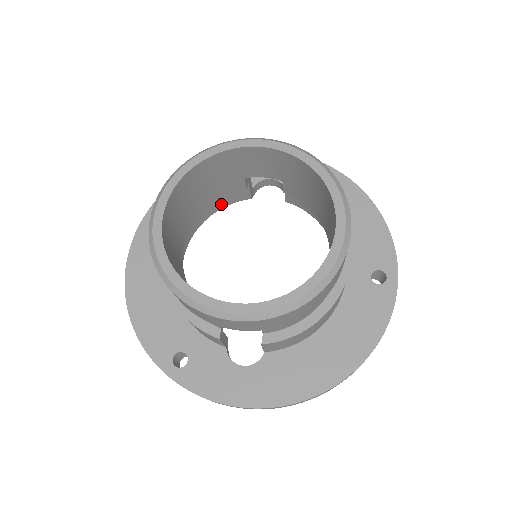
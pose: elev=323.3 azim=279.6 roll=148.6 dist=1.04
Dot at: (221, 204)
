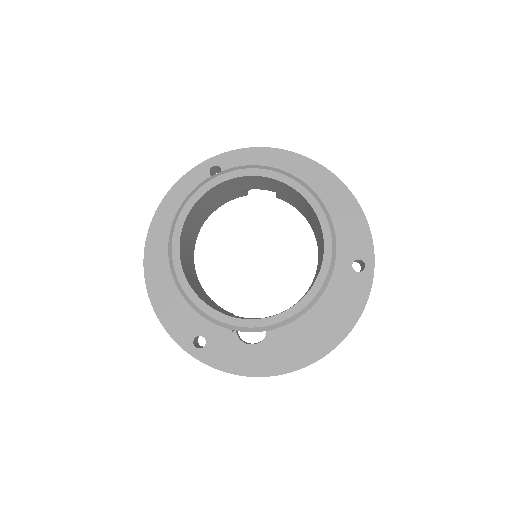
Dot at: occluded
